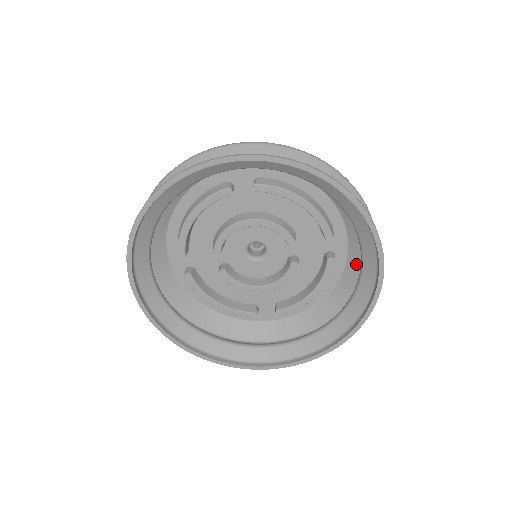
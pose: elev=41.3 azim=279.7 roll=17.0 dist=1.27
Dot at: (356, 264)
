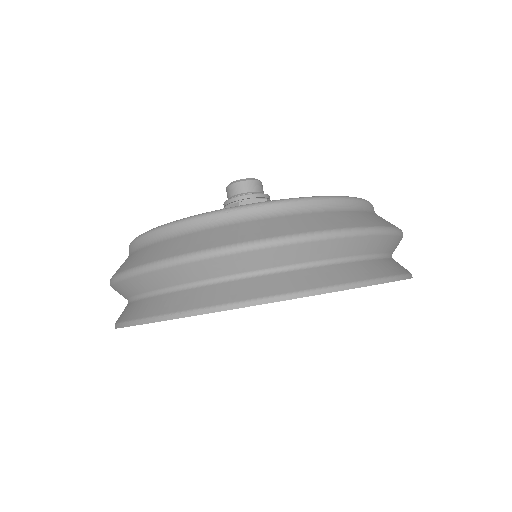
Dot at: occluded
